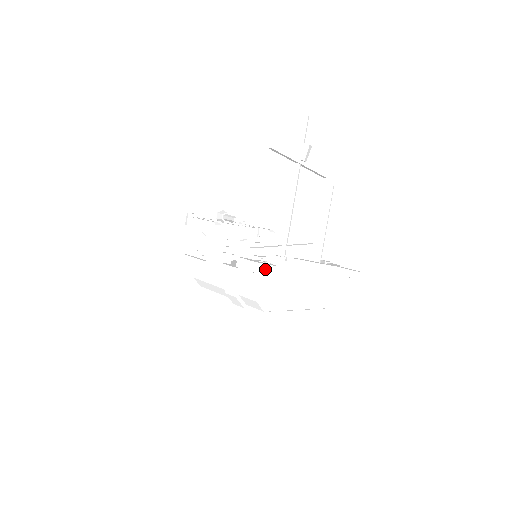
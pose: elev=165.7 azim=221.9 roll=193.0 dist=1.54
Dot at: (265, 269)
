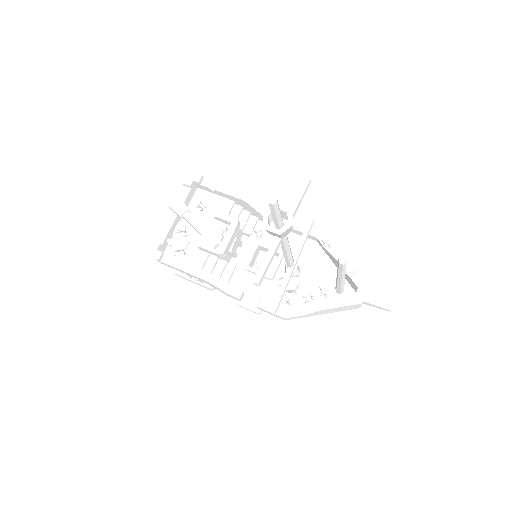
Dot at: (295, 318)
